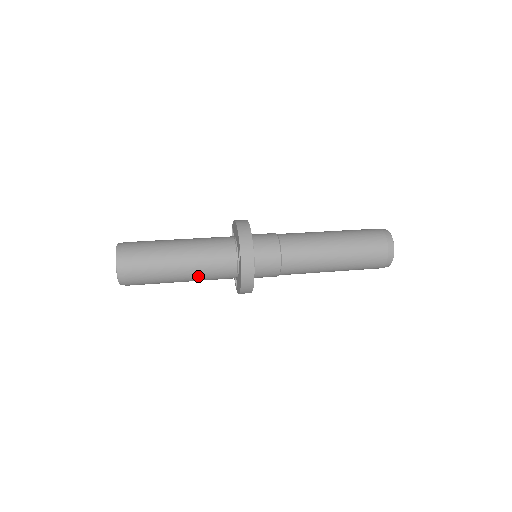
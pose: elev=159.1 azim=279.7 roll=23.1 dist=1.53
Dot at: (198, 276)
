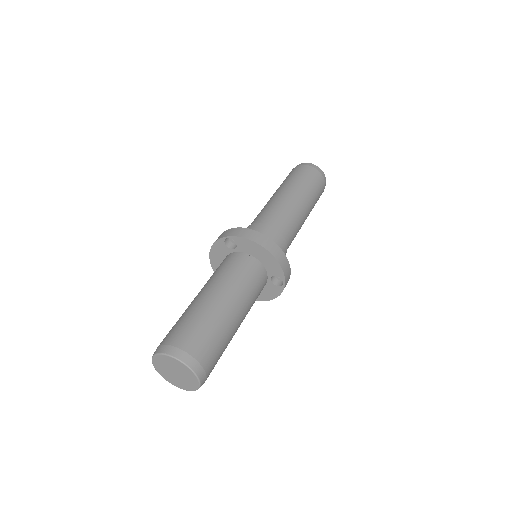
Dot at: occluded
